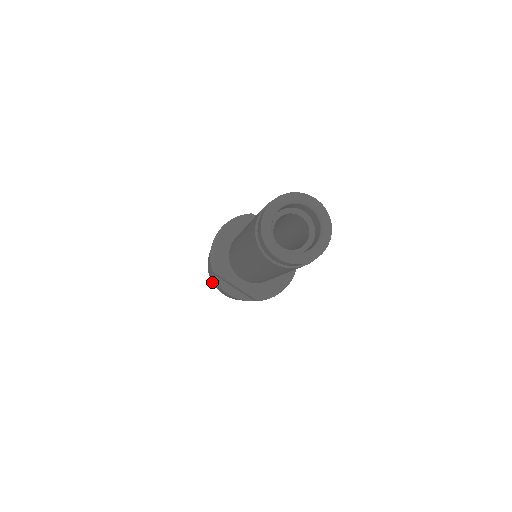
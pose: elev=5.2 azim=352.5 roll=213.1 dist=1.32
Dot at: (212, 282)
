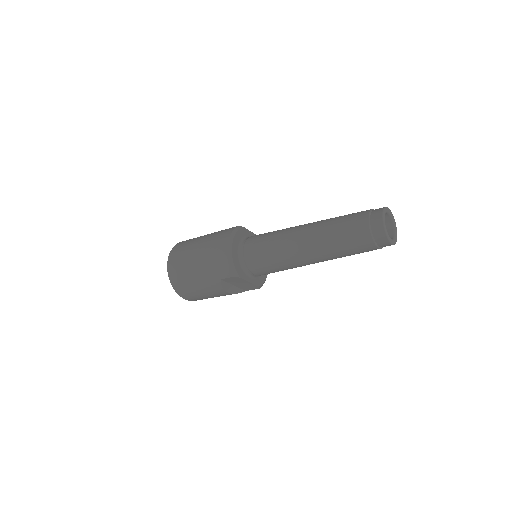
Dot at: (178, 292)
